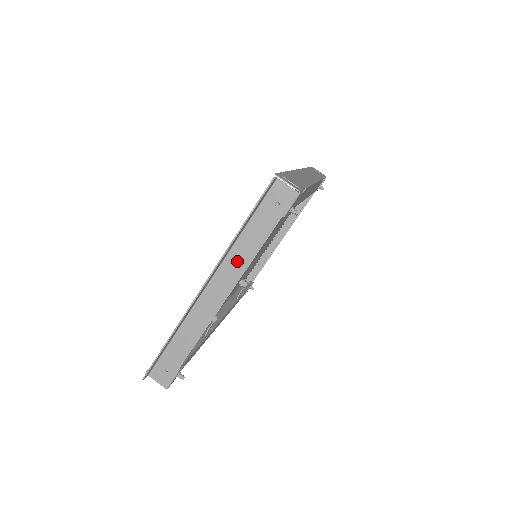
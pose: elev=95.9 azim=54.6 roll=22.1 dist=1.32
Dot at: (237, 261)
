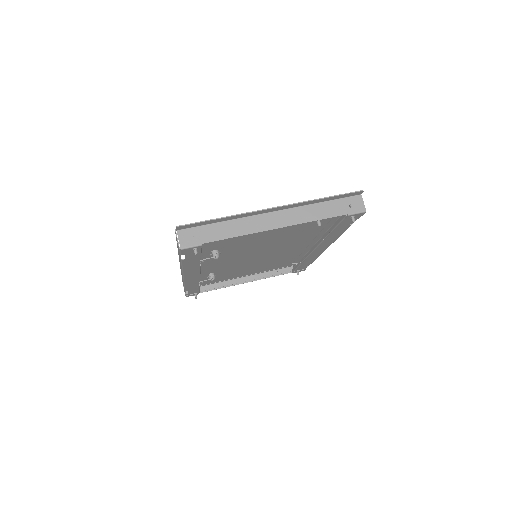
Dot at: (303, 214)
